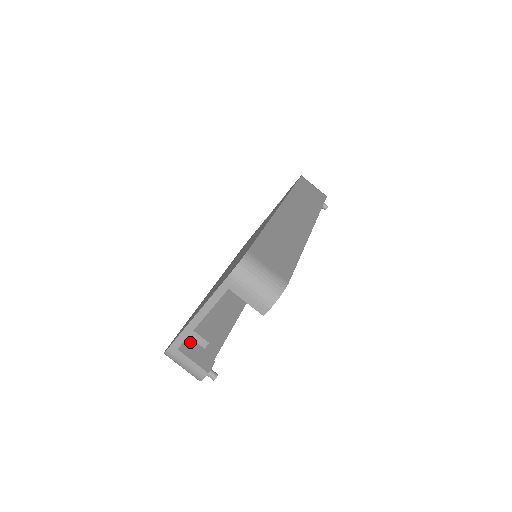
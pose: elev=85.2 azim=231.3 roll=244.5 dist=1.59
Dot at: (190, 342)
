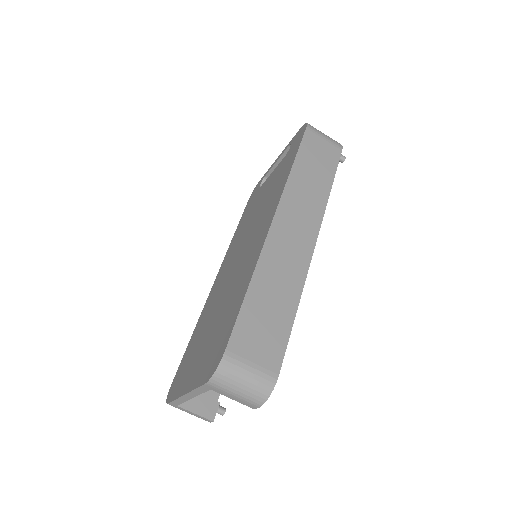
Dot at: occluded
